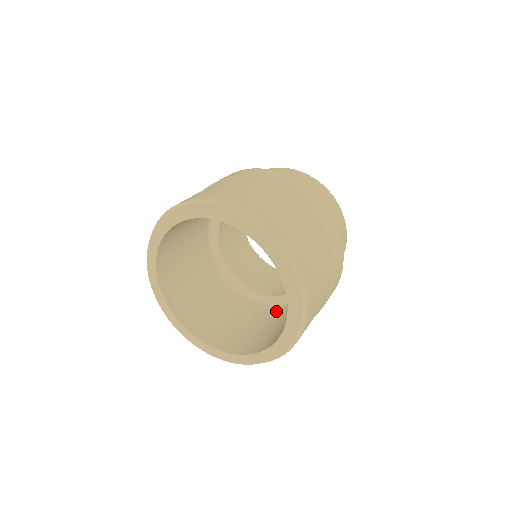
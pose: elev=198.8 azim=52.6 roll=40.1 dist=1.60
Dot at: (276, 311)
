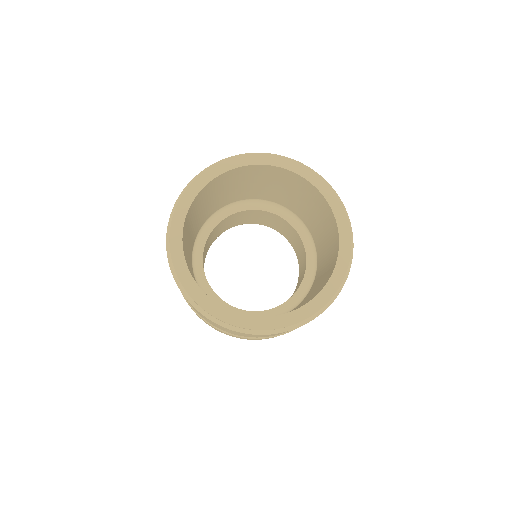
Dot at: occluded
